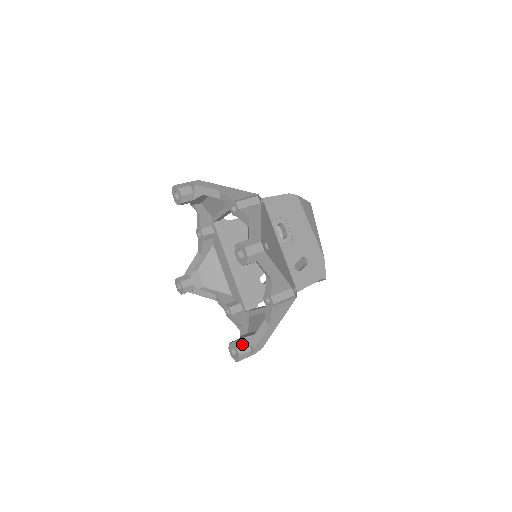
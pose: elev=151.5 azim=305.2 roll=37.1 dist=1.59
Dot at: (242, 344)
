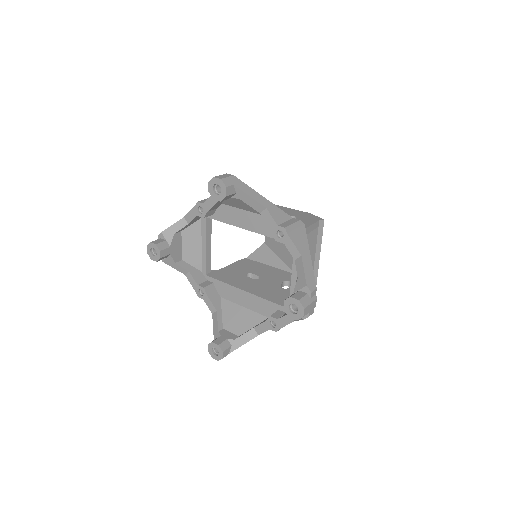
Dot at: (294, 294)
